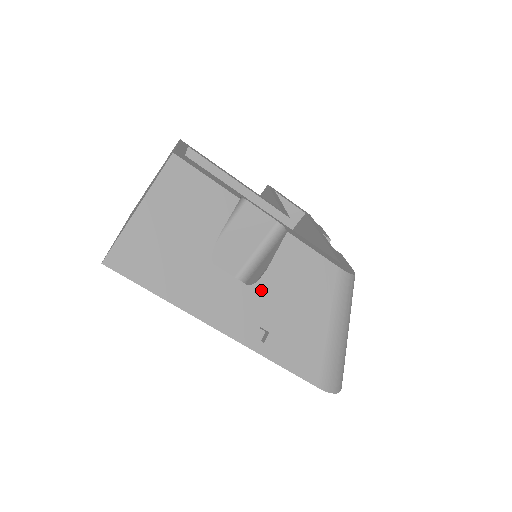
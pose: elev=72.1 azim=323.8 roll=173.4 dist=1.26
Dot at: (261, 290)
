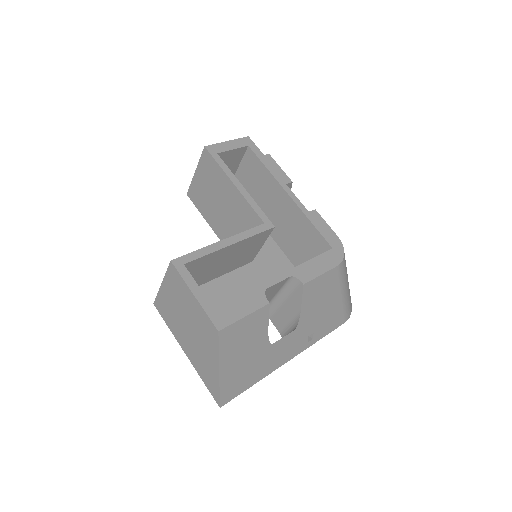
Dot at: (302, 324)
